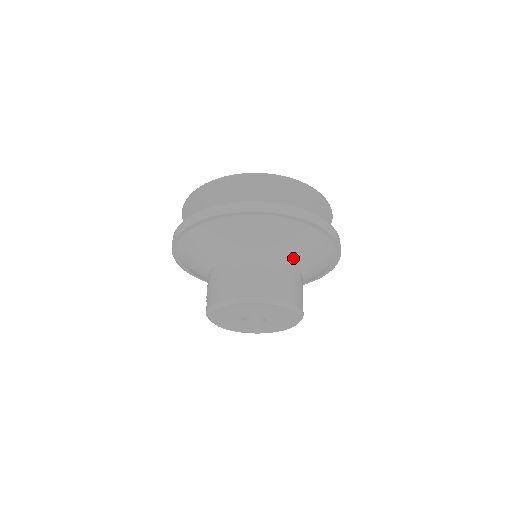
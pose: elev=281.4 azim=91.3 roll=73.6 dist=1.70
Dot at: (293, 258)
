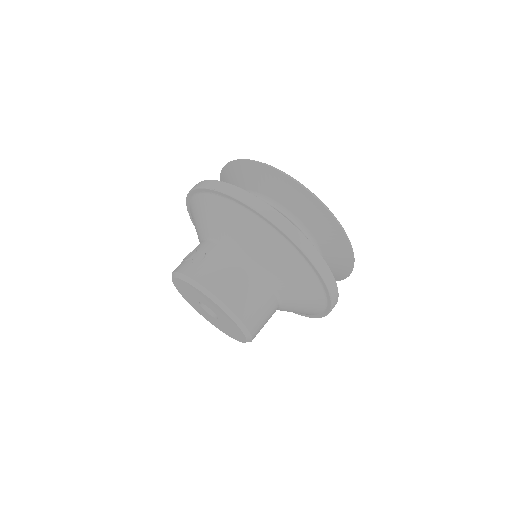
Dot at: (284, 294)
